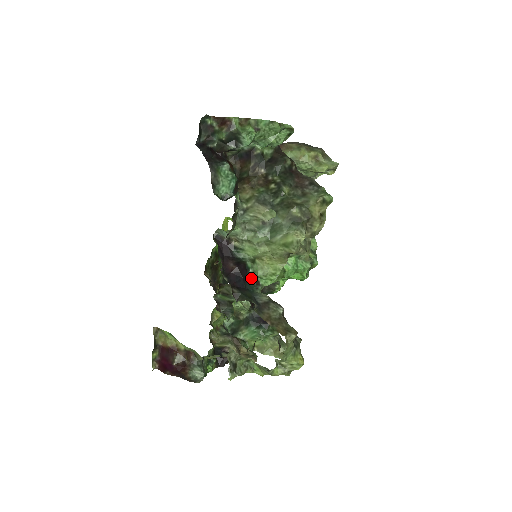
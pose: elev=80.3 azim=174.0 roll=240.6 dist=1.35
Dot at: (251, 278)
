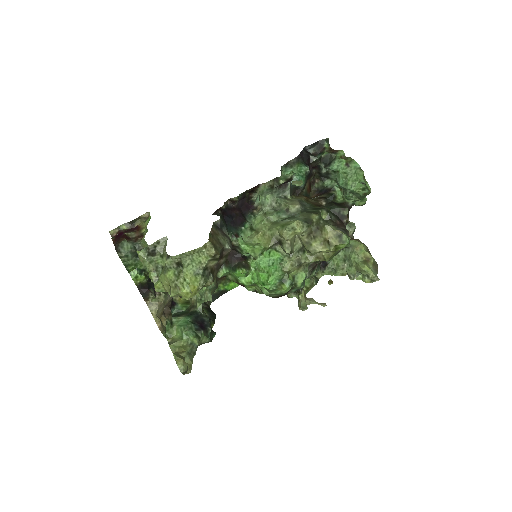
Dot at: (237, 230)
